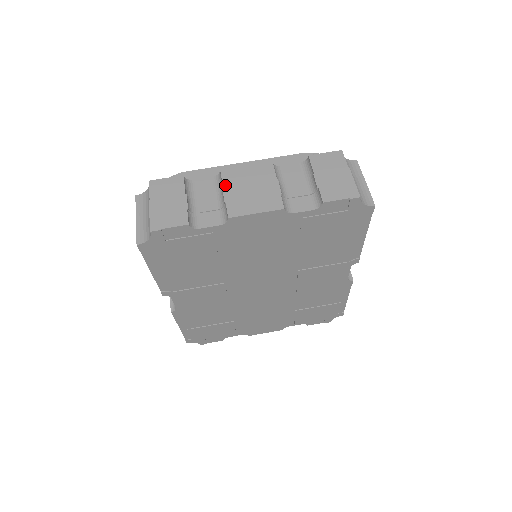
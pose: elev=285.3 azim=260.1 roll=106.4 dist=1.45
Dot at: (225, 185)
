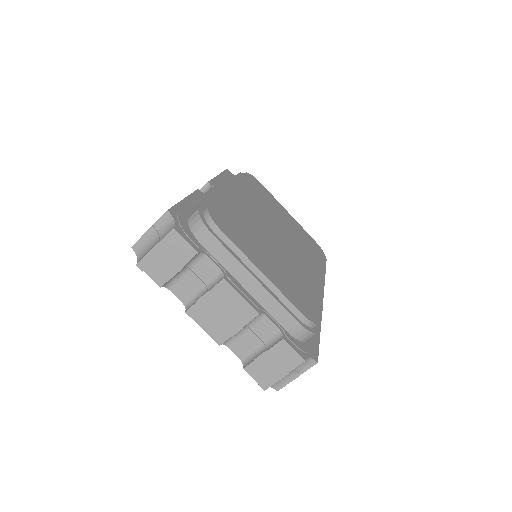
Dot at: (211, 292)
